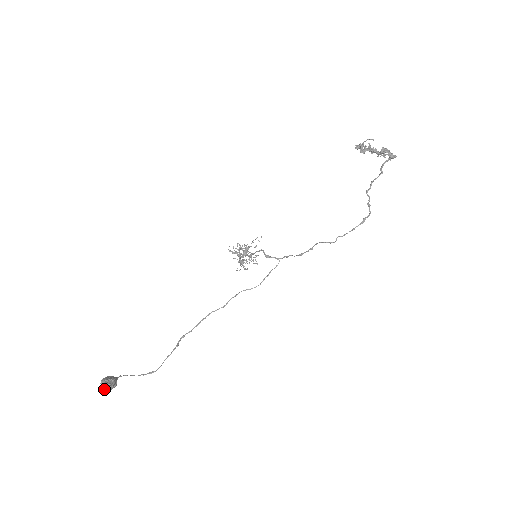
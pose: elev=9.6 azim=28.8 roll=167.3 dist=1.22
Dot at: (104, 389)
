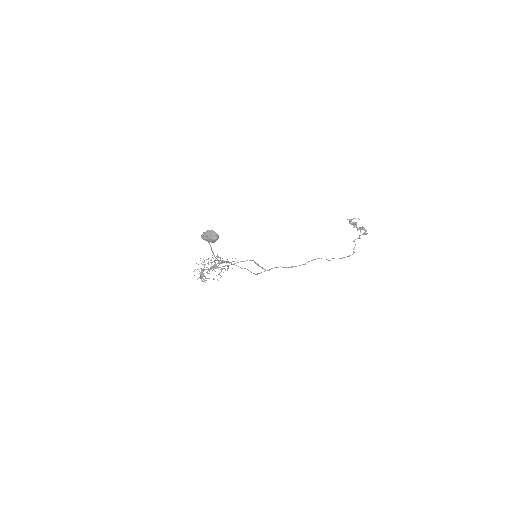
Dot at: (212, 236)
